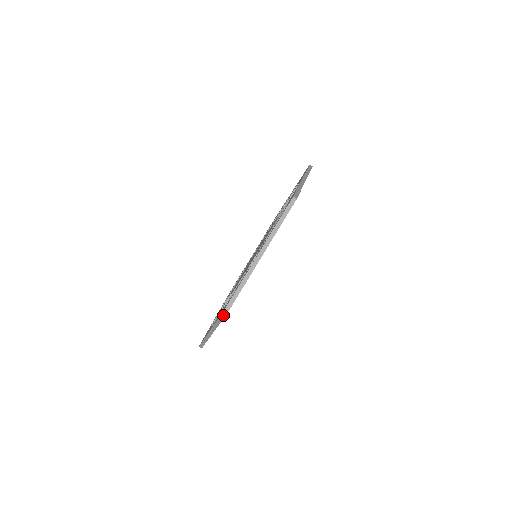
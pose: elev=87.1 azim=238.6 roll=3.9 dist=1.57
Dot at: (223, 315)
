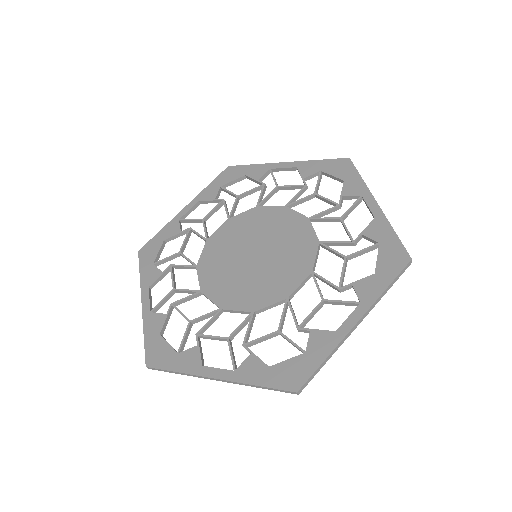
Dot at: (147, 360)
